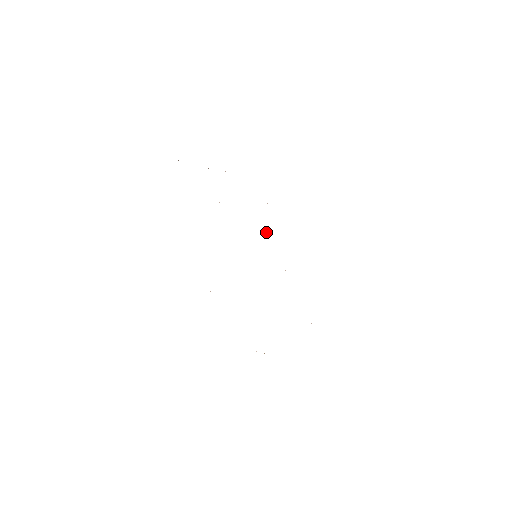
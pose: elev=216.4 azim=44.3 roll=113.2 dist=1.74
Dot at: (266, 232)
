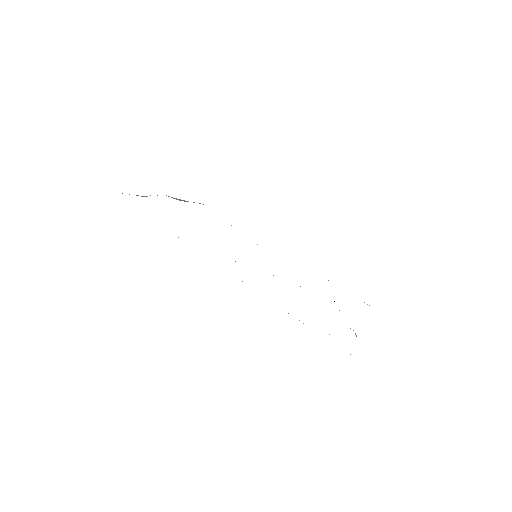
Dot at: occluded
